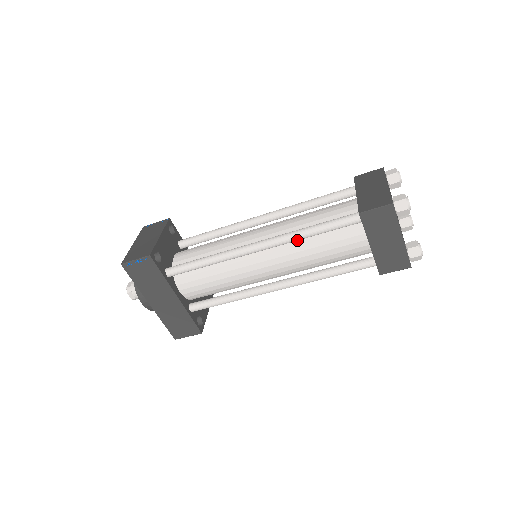
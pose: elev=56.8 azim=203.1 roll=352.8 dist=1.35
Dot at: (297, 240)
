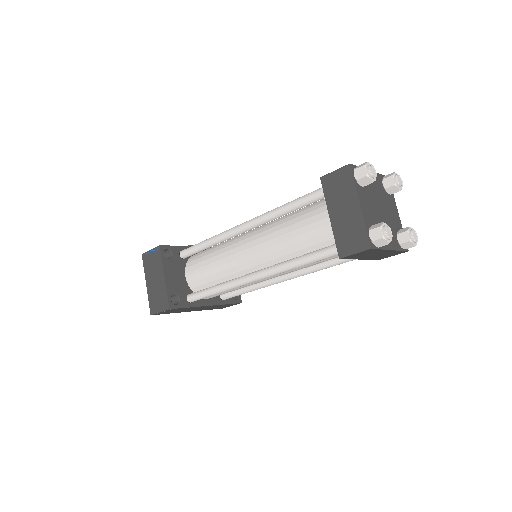
Dot at: occluded
